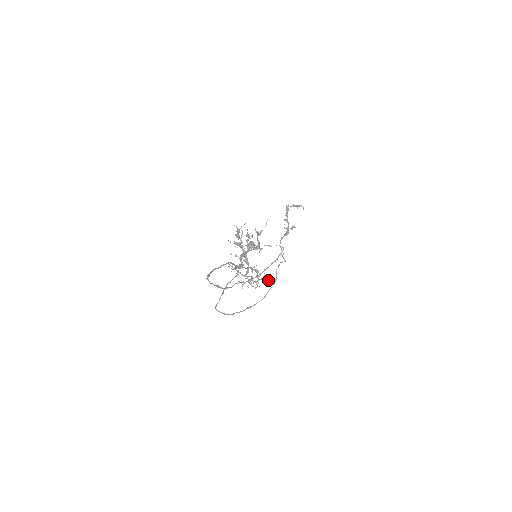
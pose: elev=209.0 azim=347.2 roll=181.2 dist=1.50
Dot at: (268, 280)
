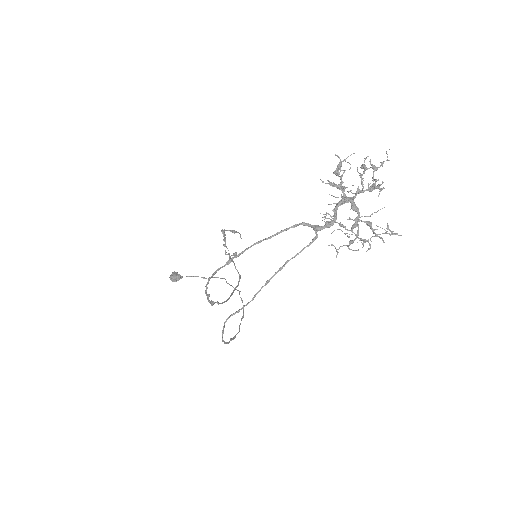
Dot at: (395, 233)
